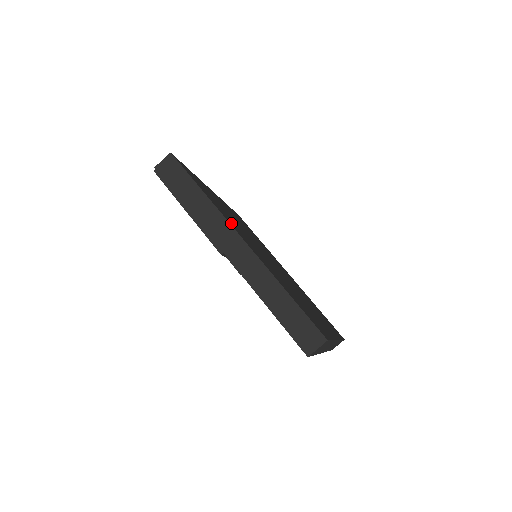
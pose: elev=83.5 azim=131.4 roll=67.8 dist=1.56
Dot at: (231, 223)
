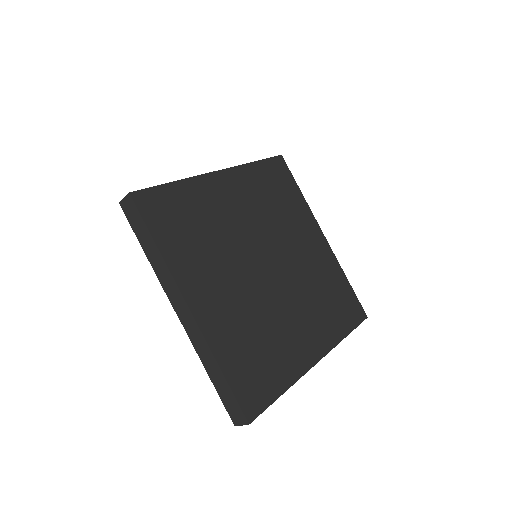
Dot at: (187, 278)
